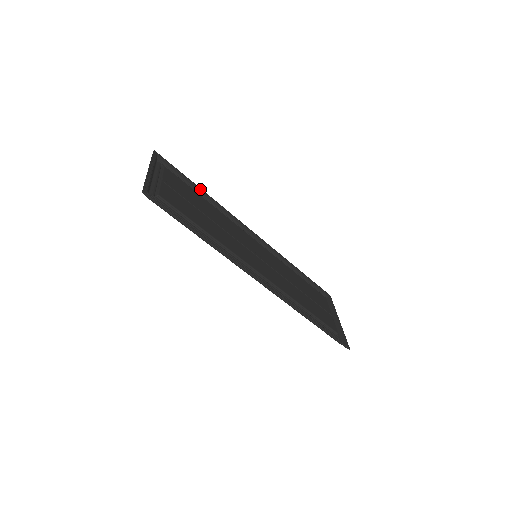
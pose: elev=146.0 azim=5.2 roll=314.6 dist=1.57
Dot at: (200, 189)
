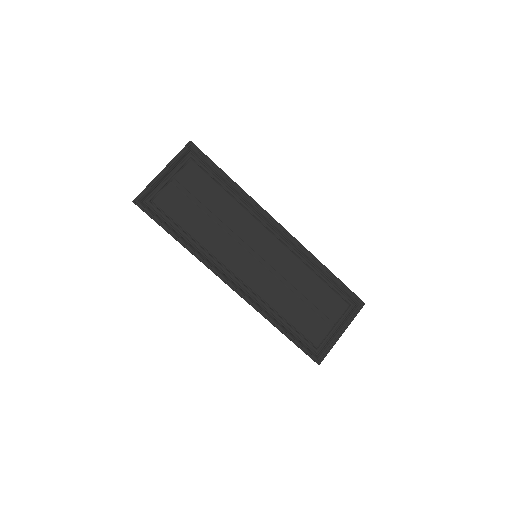
Dot at: (229, 180)
